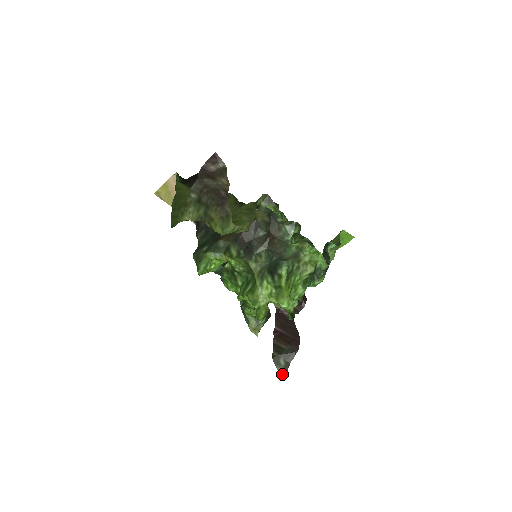
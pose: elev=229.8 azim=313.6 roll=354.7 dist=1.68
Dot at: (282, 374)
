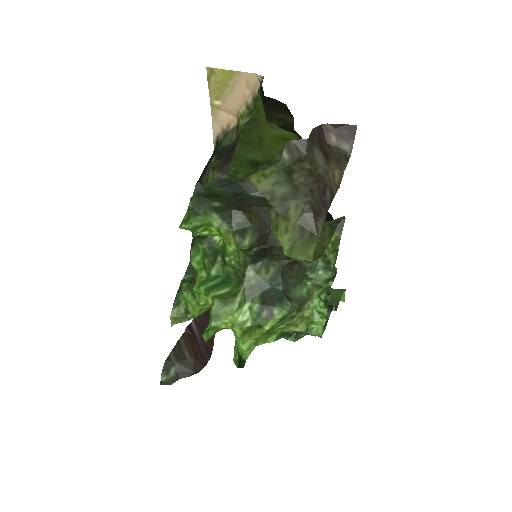
Dot at: (161, 383)
